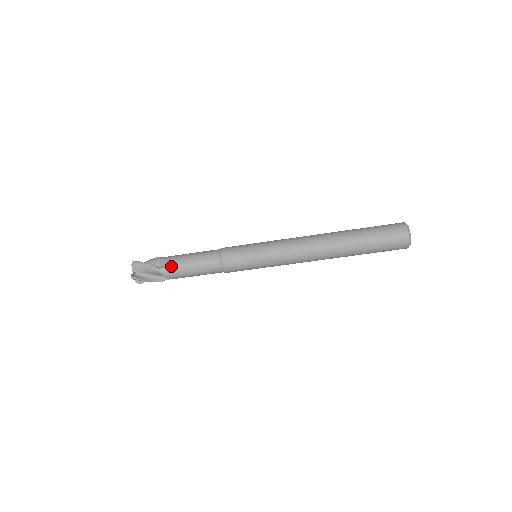
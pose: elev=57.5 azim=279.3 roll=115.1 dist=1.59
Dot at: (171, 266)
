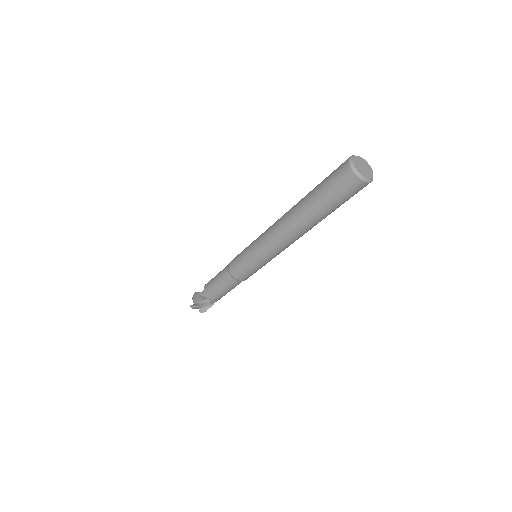
Dot at: (215, 299)
